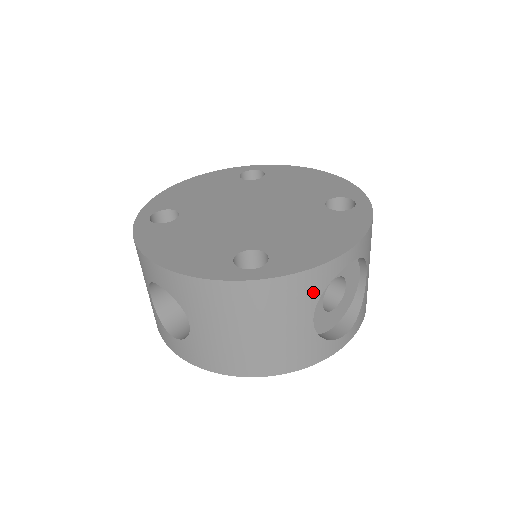
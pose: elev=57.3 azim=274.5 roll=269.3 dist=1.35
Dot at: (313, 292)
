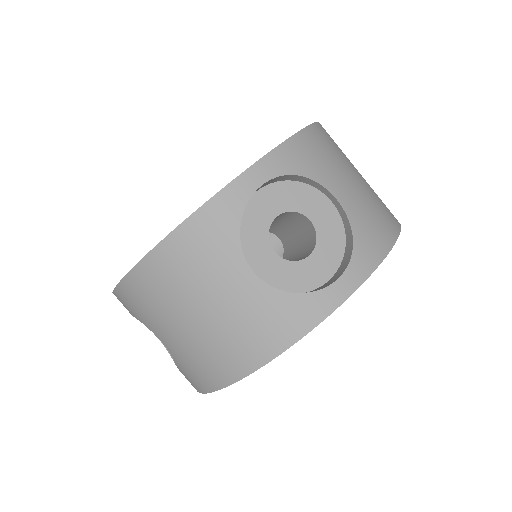
Dot at: (224, 236)
